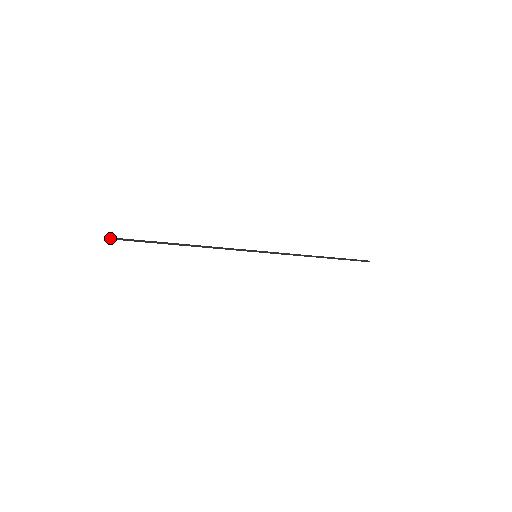
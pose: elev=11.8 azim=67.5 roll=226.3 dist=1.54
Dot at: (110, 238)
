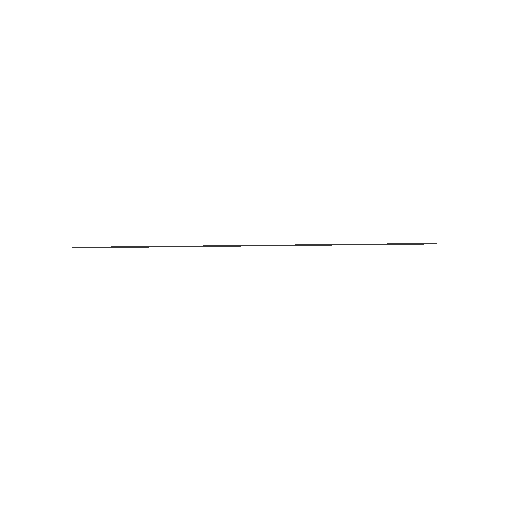
Dot at: (77, 247)
